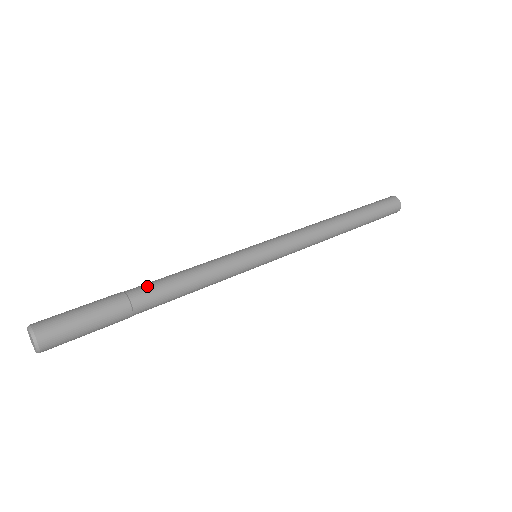
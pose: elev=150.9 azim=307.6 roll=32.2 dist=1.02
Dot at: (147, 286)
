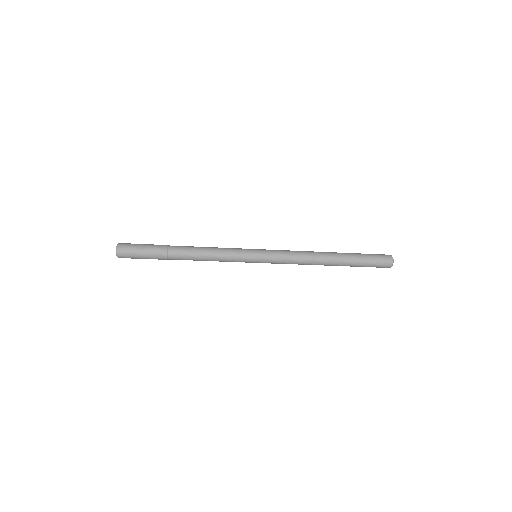
Dot at: occluded
